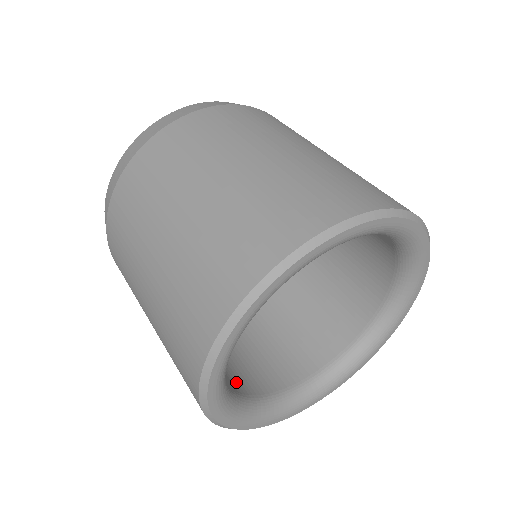
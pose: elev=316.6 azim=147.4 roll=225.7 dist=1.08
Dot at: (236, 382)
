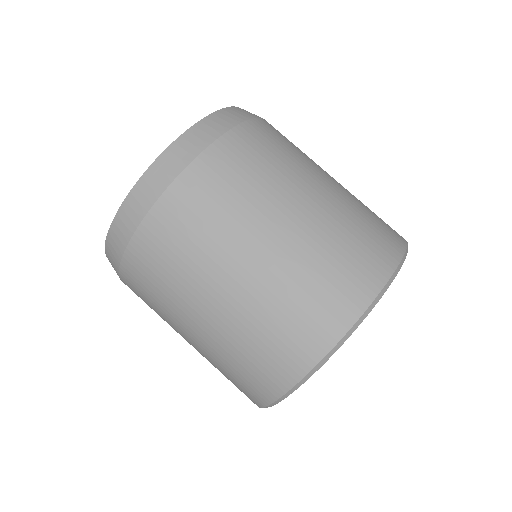
Dot at: occluded
